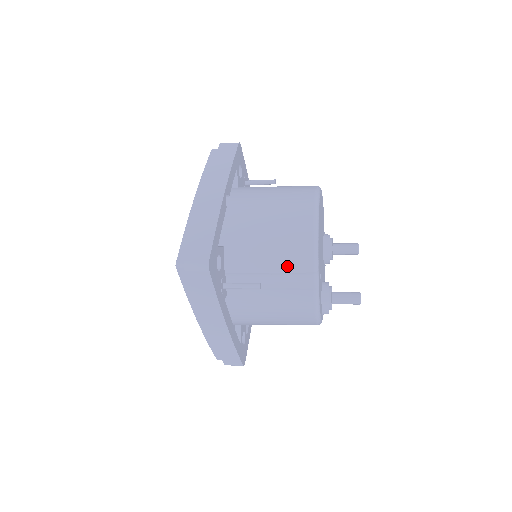
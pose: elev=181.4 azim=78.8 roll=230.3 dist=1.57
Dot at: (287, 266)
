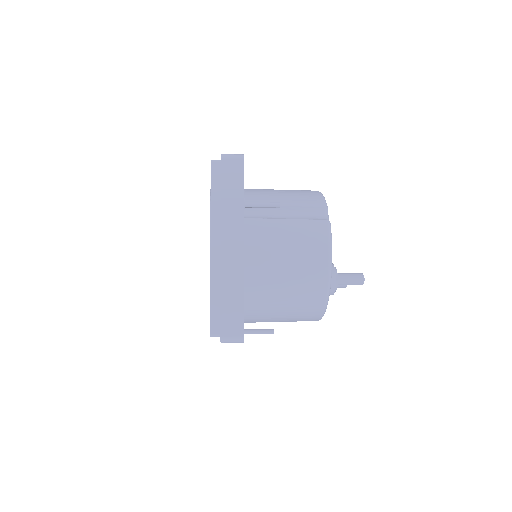
Dot at: (301, 202)
